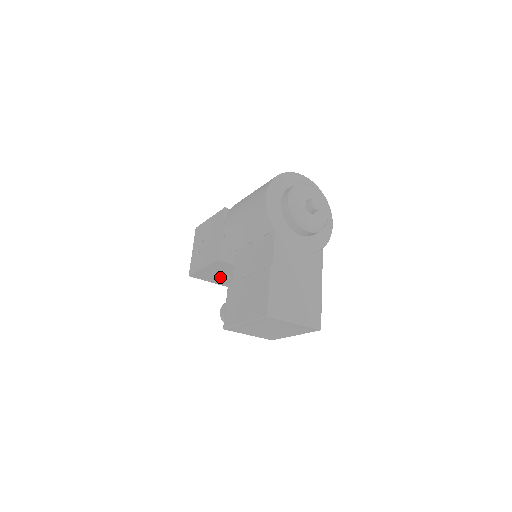
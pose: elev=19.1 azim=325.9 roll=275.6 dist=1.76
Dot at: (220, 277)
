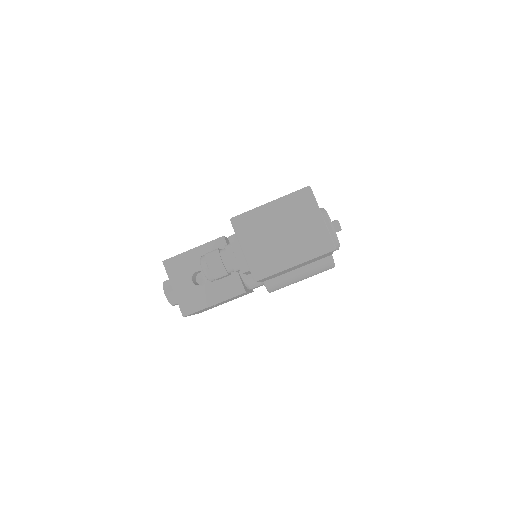
Dot at: (192, 279)
